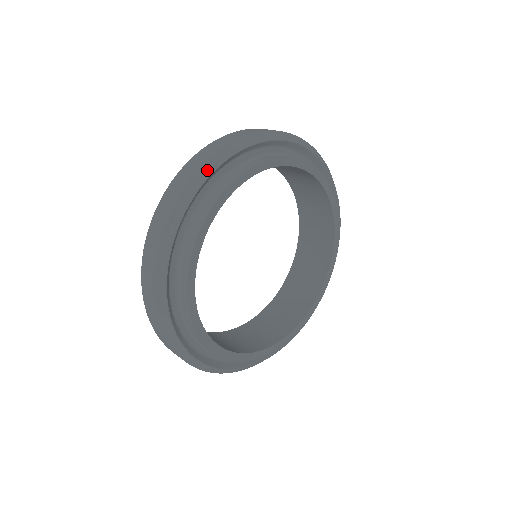
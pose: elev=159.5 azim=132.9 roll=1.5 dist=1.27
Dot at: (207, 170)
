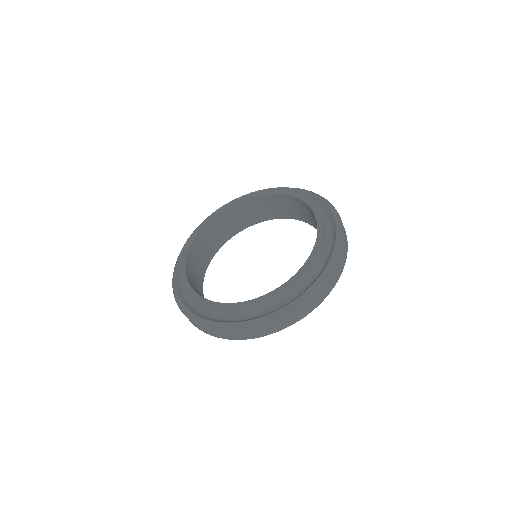
Dot at: occluded
